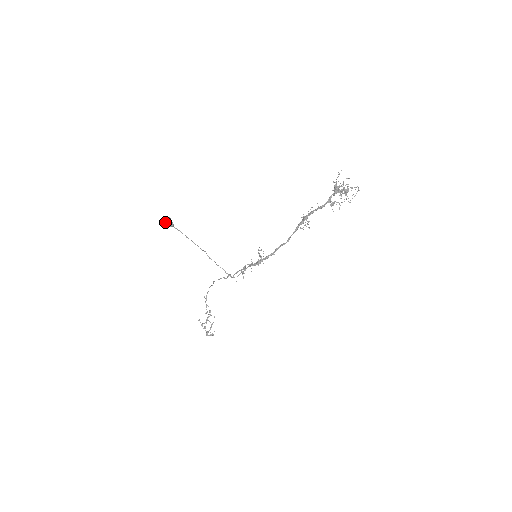
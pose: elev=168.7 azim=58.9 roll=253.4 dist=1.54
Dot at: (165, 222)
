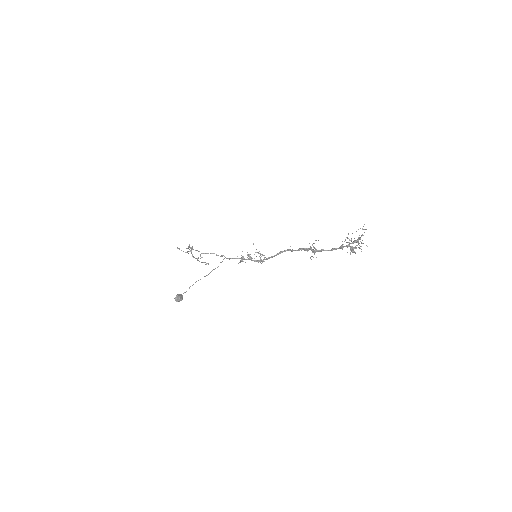
Dot at: occluded
